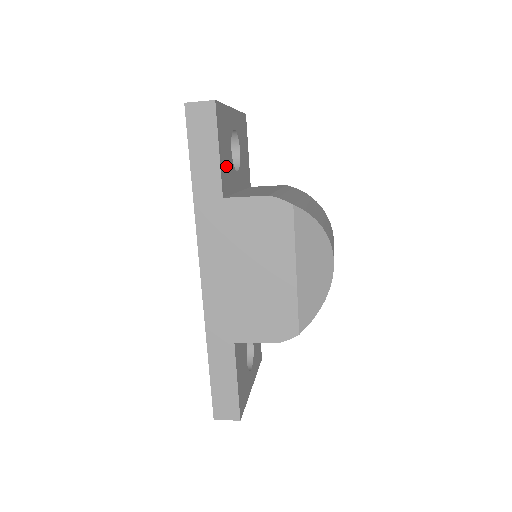
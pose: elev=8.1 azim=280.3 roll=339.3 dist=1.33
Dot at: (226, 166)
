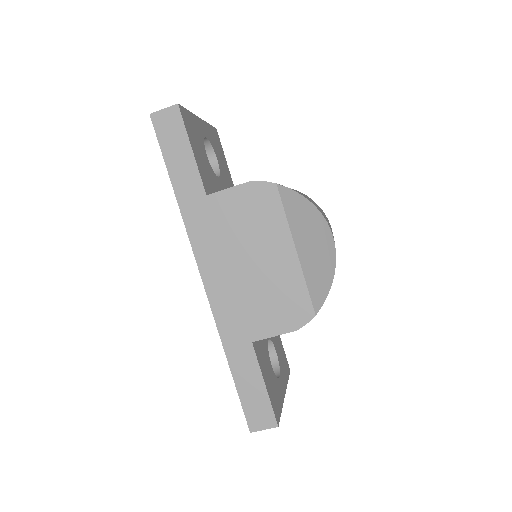
Dot at: (204, 167)
